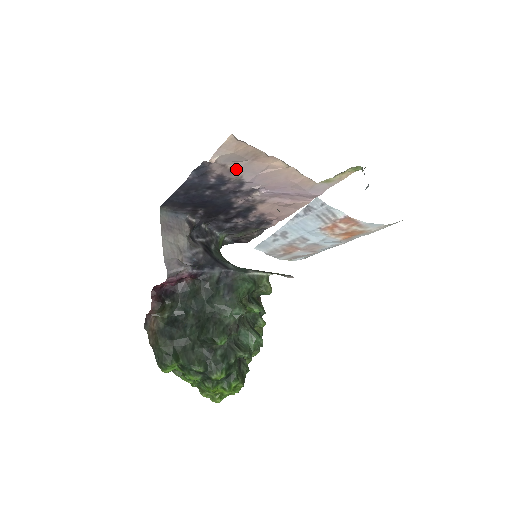
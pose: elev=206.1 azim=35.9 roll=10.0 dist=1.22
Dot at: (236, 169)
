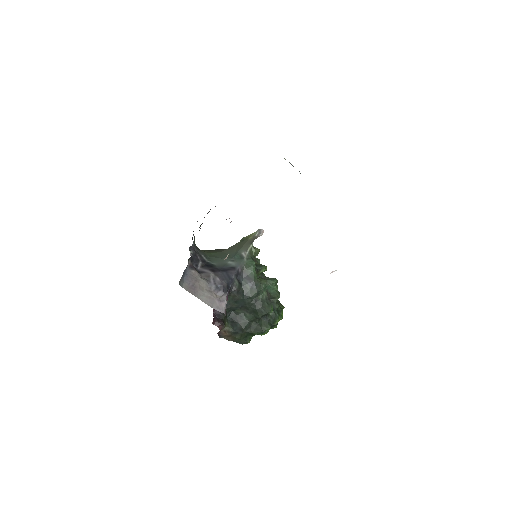
Dot at: occluded
